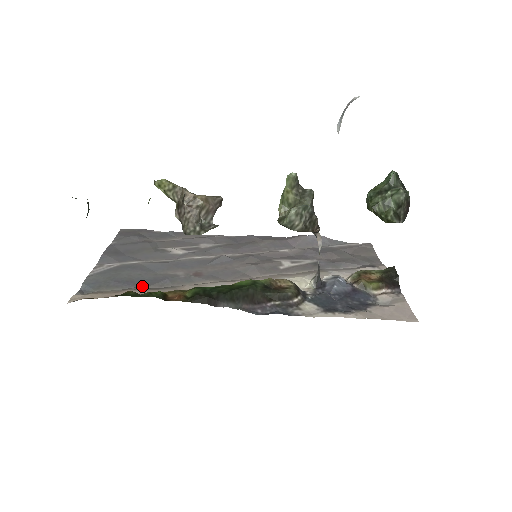
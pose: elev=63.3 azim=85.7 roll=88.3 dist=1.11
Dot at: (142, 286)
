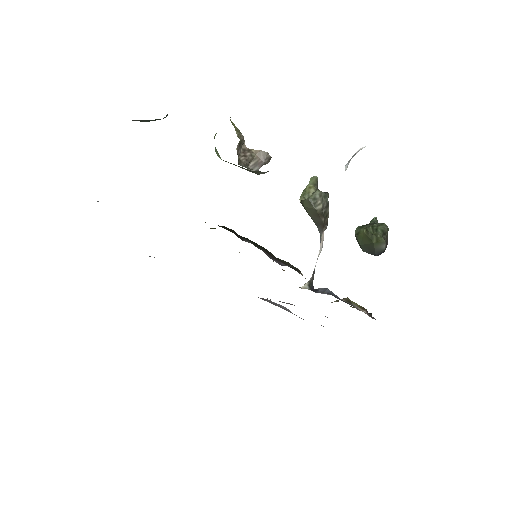
Dot at: occluded
